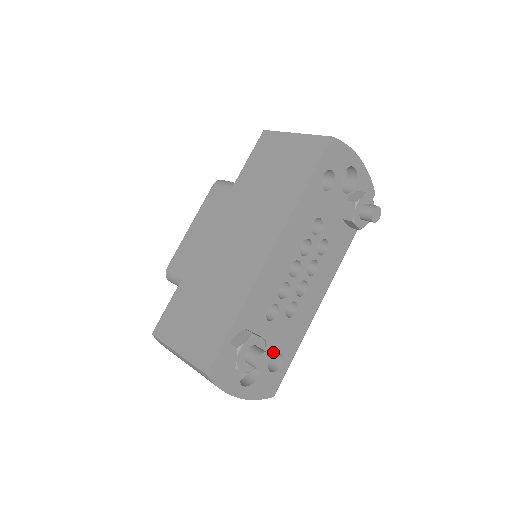
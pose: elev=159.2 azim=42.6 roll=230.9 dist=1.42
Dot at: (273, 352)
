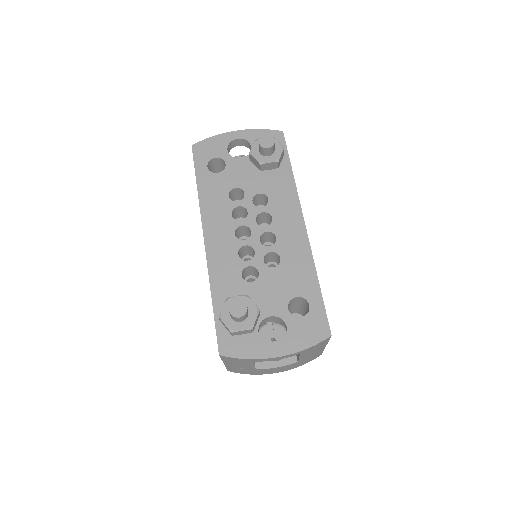
Dot at: (286, 301)
